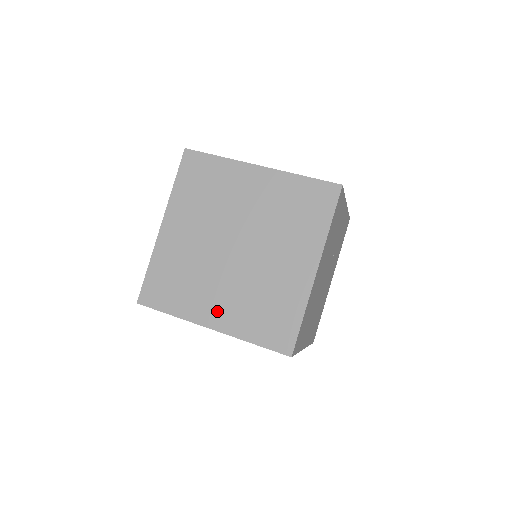
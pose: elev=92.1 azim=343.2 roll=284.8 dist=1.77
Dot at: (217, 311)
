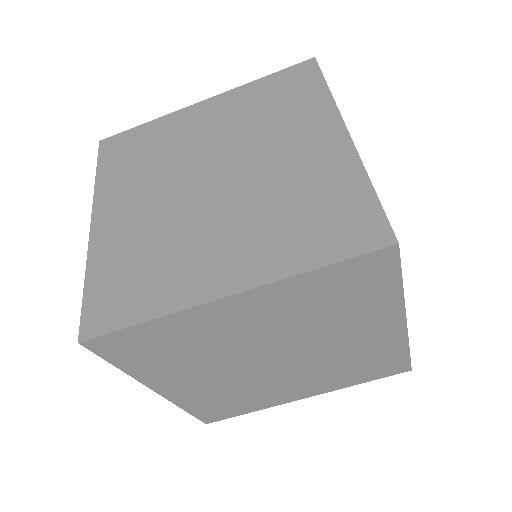
Dot at: (183, 386)
